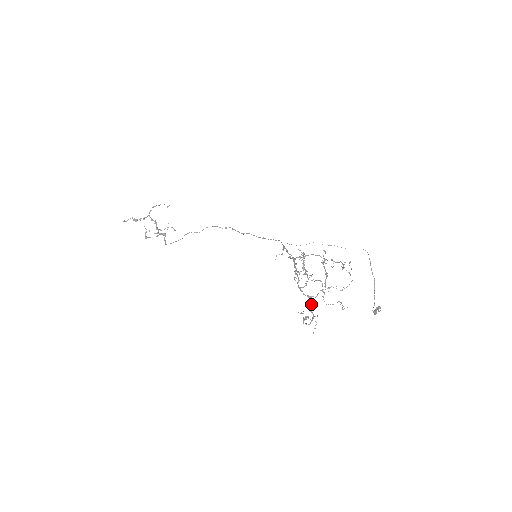
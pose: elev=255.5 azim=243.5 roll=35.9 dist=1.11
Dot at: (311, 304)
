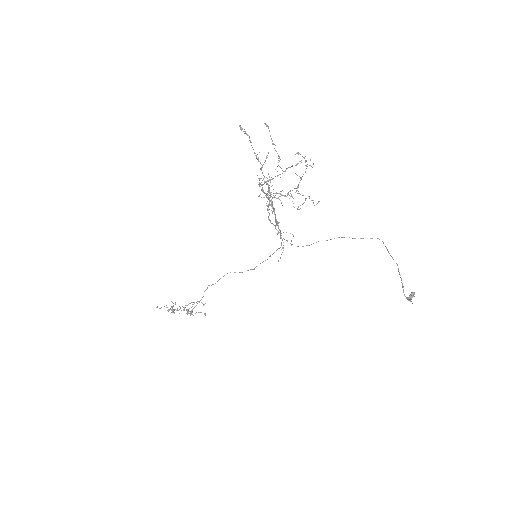
Dot at: (268, 186)
